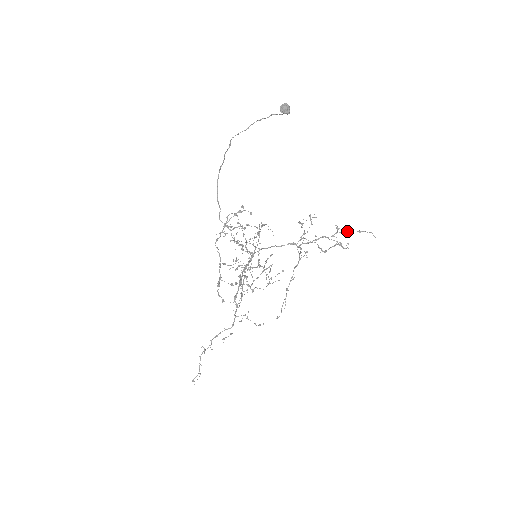
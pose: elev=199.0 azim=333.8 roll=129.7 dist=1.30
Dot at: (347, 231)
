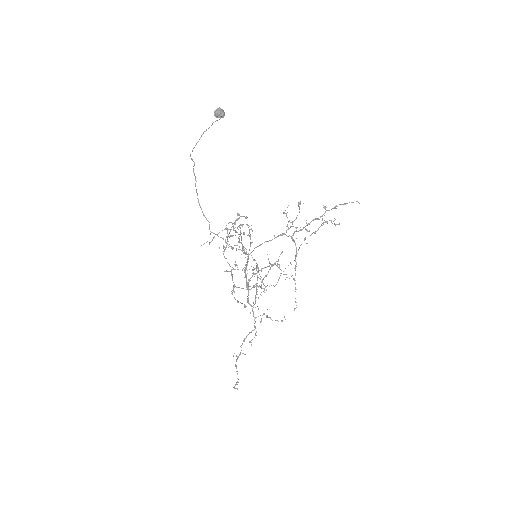
Dot at: (334, 207)
